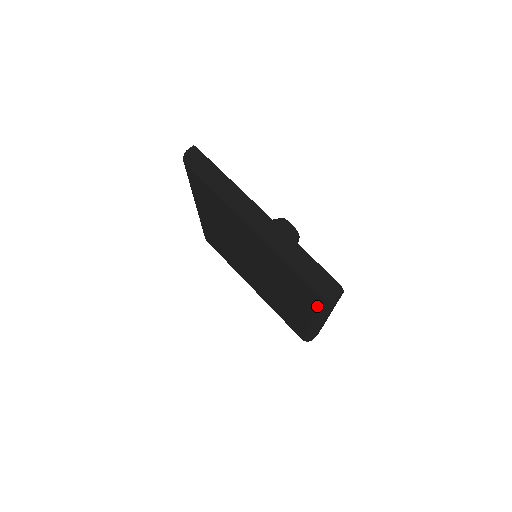
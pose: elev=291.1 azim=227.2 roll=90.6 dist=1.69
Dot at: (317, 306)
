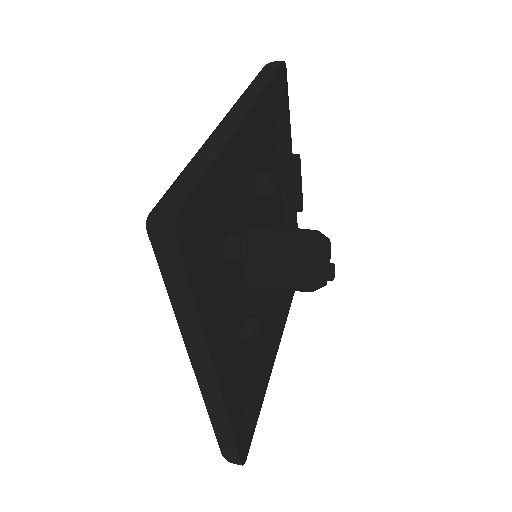
Dot at: occluded
